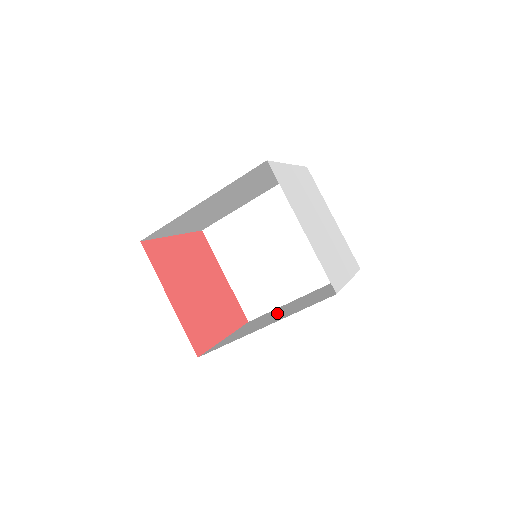
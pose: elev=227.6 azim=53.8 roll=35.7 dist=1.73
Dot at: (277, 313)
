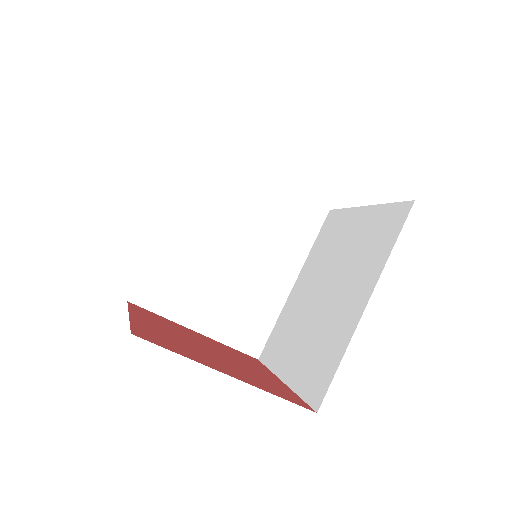
Dot at: (317, 302)
